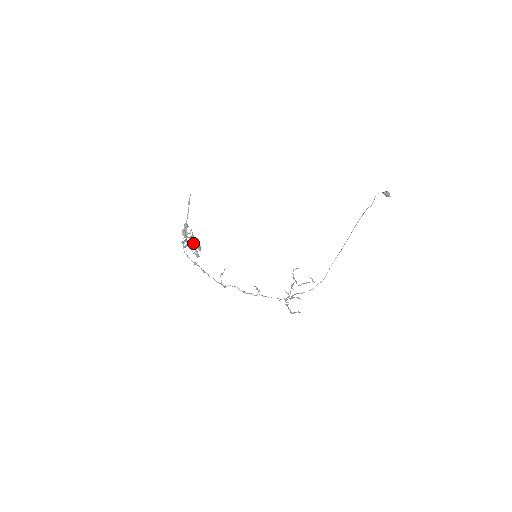
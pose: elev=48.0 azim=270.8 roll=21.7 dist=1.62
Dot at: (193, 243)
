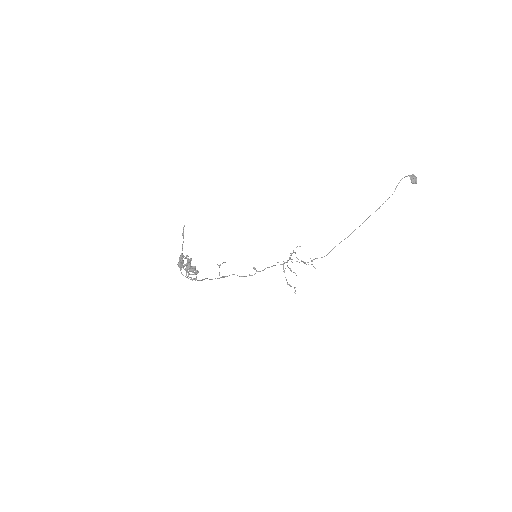
Dot at: (190, 266)
